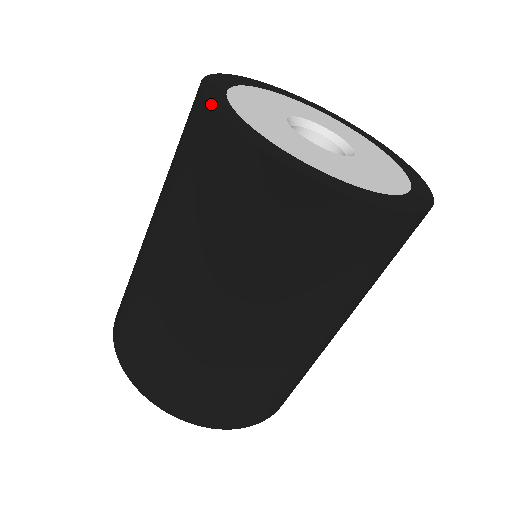
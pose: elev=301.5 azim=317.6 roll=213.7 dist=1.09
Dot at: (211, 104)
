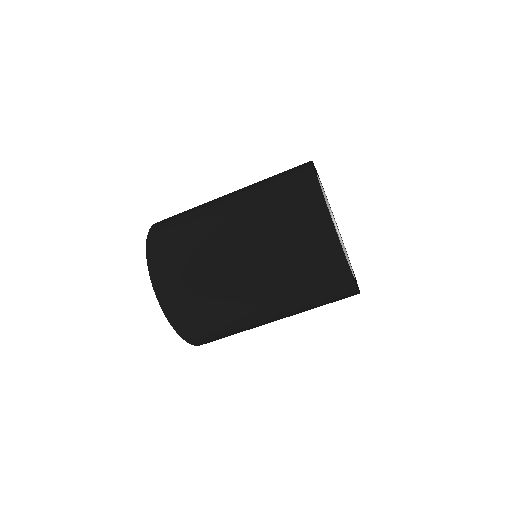
Dot at: occluded
